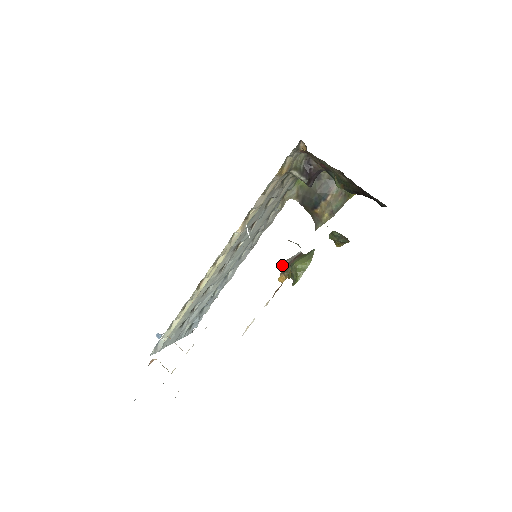
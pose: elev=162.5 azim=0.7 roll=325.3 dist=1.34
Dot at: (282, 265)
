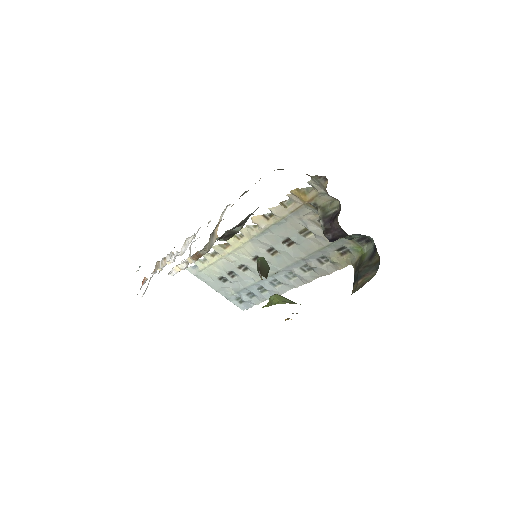
Dot at: occluded
